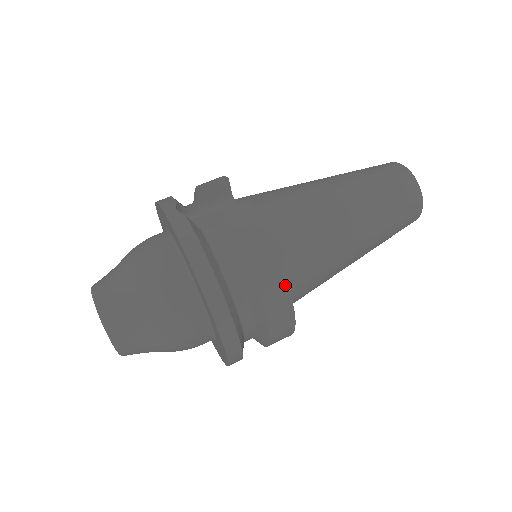
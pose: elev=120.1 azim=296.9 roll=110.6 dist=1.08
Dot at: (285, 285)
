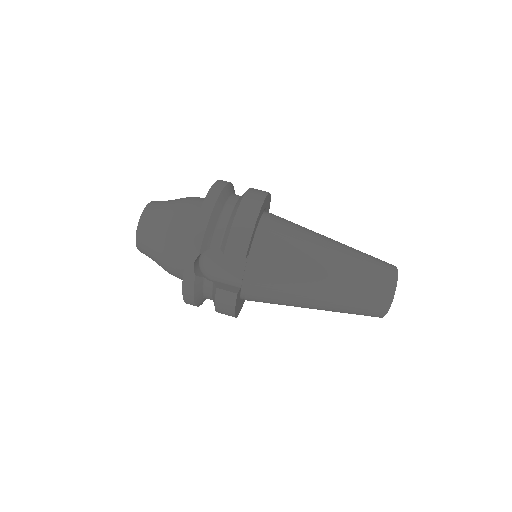
Dot at: occluded
